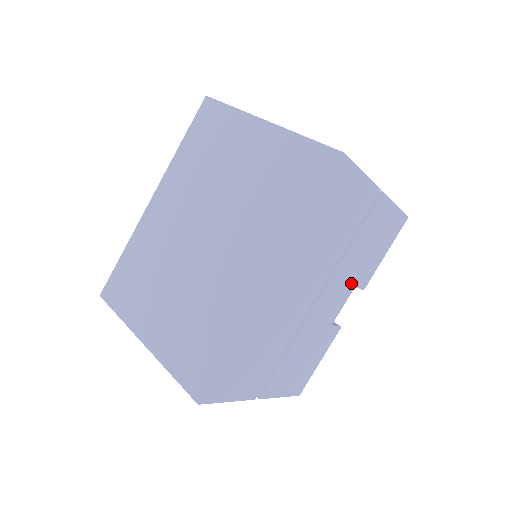
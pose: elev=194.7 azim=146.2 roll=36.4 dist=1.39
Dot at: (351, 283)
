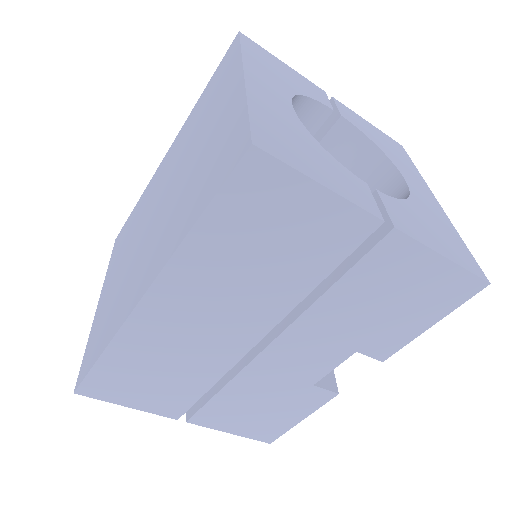
Dot at: (345, 344)
